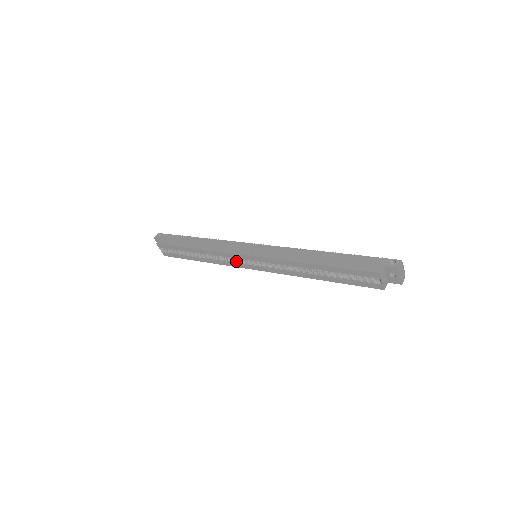
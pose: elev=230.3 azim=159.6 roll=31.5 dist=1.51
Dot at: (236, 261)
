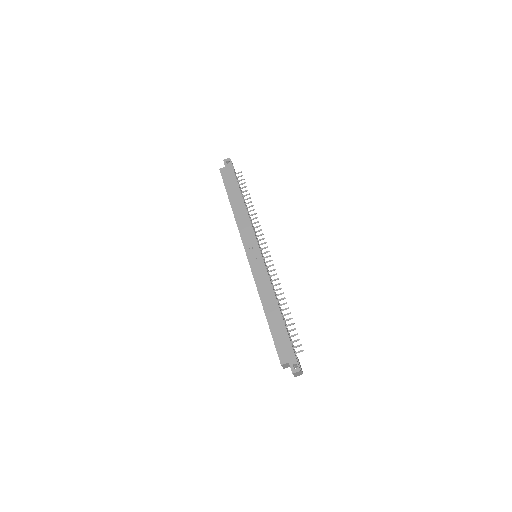
Dot at: occluded
